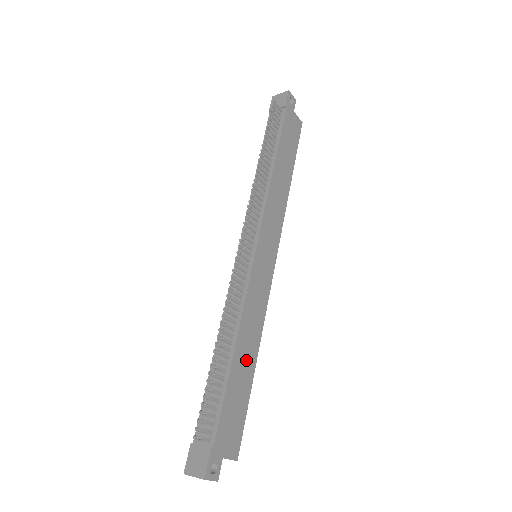
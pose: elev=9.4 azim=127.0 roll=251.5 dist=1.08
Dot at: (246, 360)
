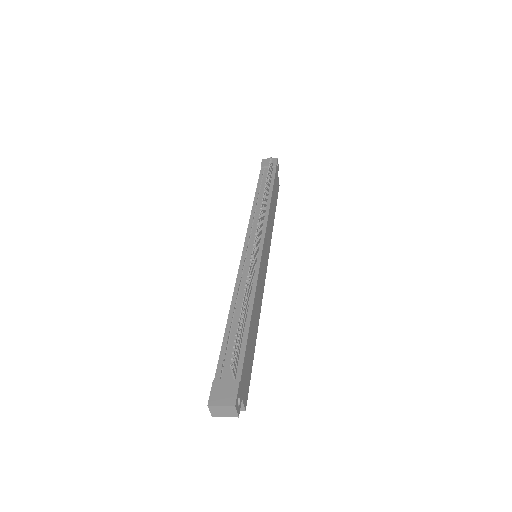
Dot at: (254, 327)
